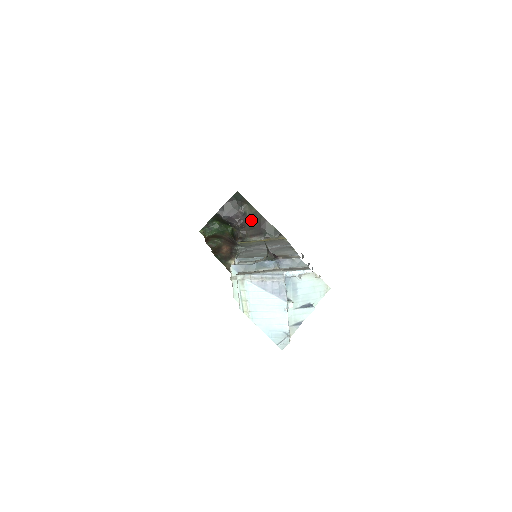
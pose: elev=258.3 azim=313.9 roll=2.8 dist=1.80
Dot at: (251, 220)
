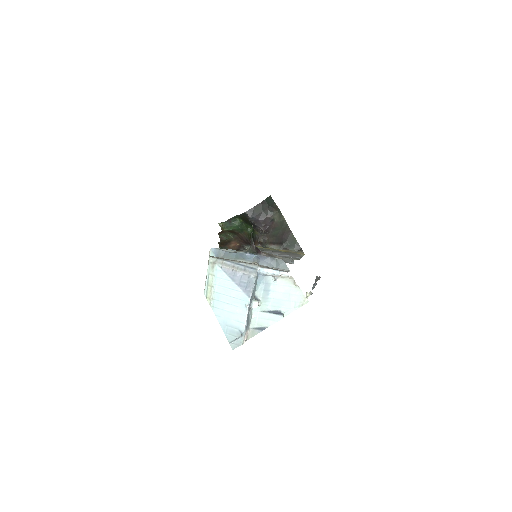
Dot at: (276, 228)
